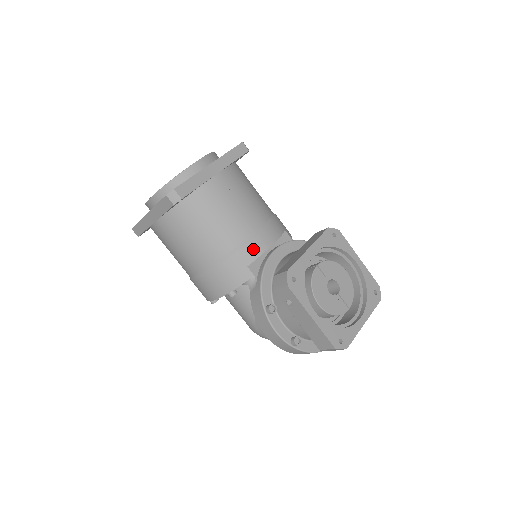
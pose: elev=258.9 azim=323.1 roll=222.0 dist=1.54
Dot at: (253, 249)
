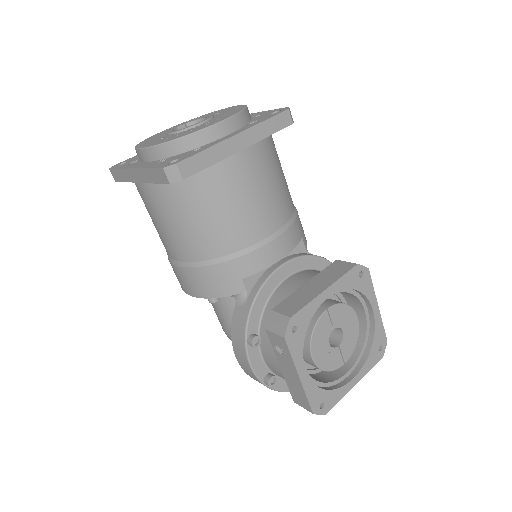
Dot at: (256, 260)
